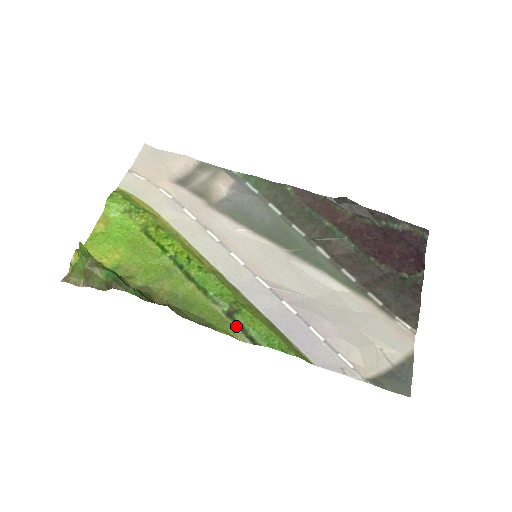
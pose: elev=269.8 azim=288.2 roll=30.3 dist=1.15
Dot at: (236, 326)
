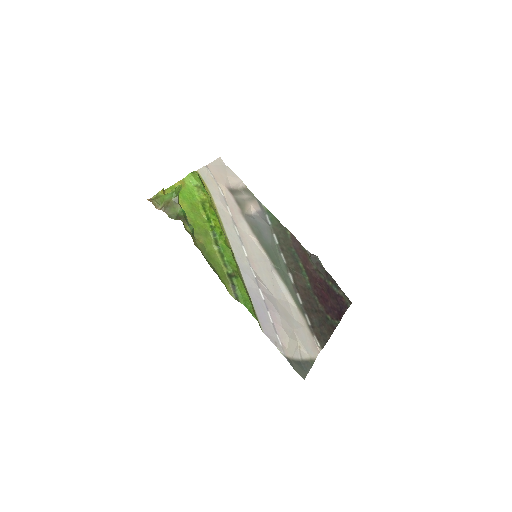
Dot at: (231, 284)
